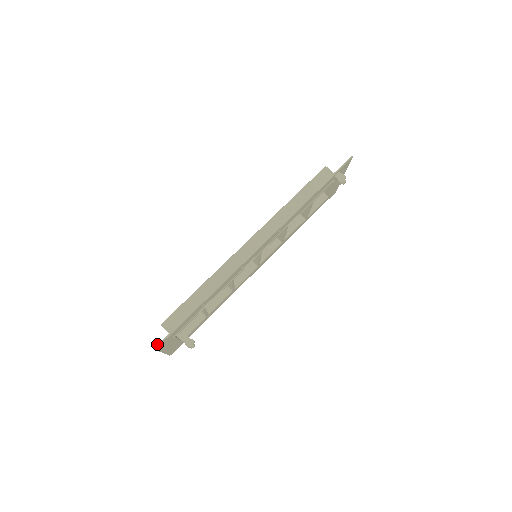
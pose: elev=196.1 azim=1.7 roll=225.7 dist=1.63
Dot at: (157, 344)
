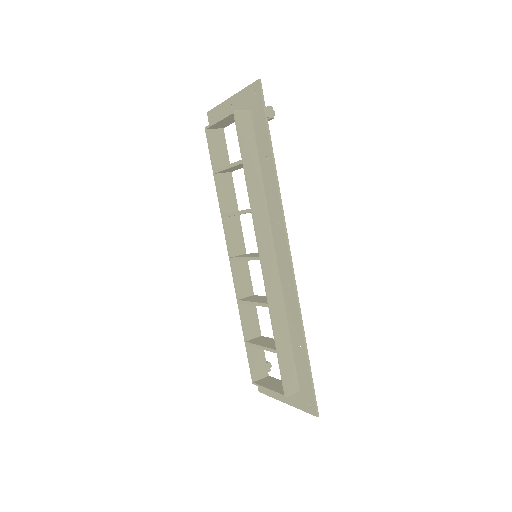
Dot at: (316, 412)
